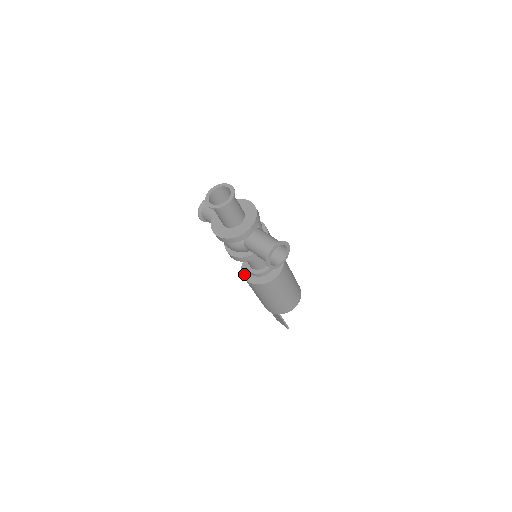
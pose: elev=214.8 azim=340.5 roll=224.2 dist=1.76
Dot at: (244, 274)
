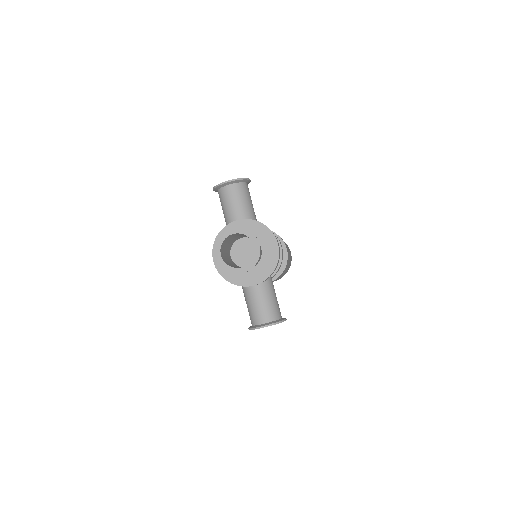
Dot at: occluded
